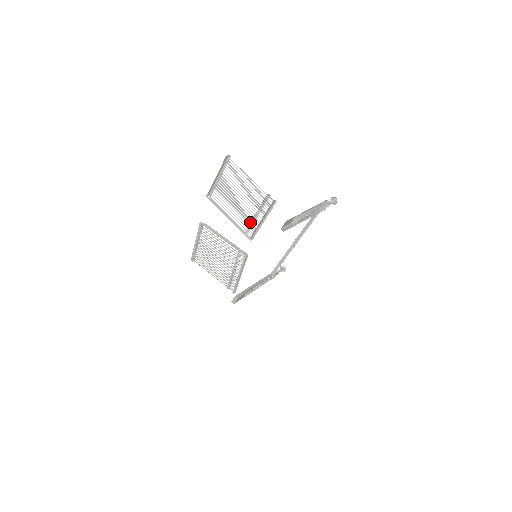
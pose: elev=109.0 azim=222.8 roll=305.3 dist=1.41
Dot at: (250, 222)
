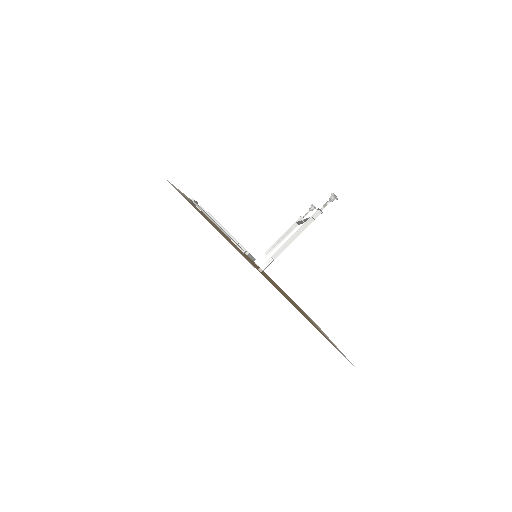
Dot at: (236, 245)
